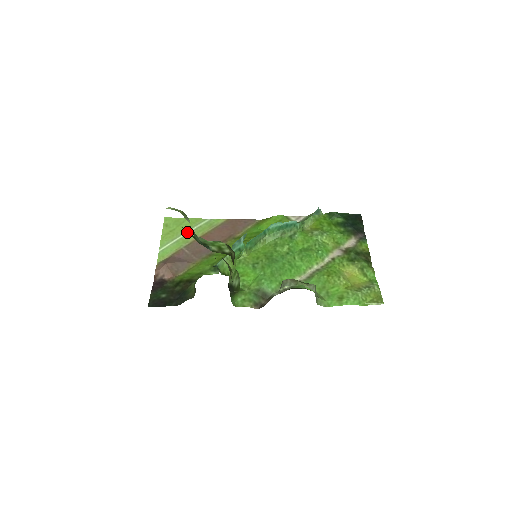
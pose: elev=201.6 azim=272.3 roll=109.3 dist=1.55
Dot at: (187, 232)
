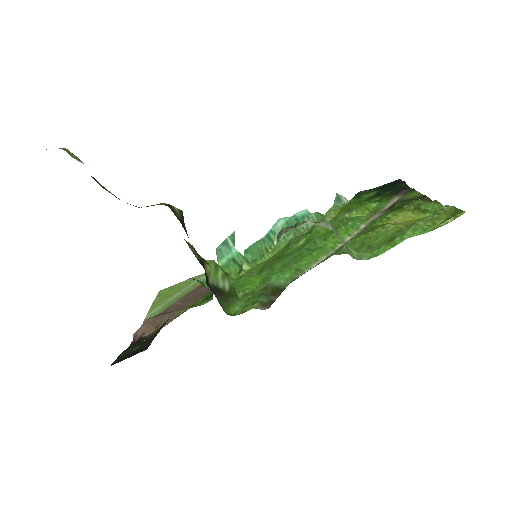
Dot at: (183, 290)
